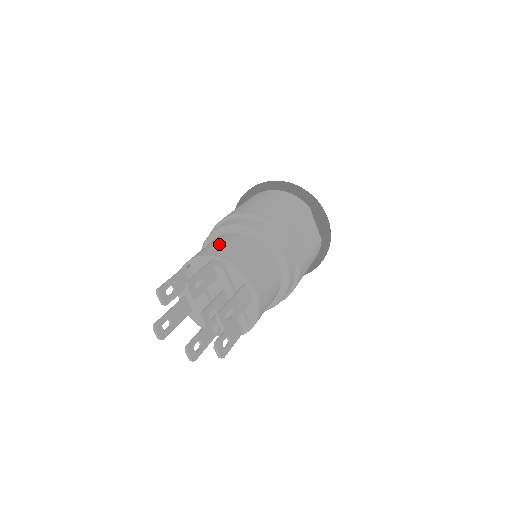
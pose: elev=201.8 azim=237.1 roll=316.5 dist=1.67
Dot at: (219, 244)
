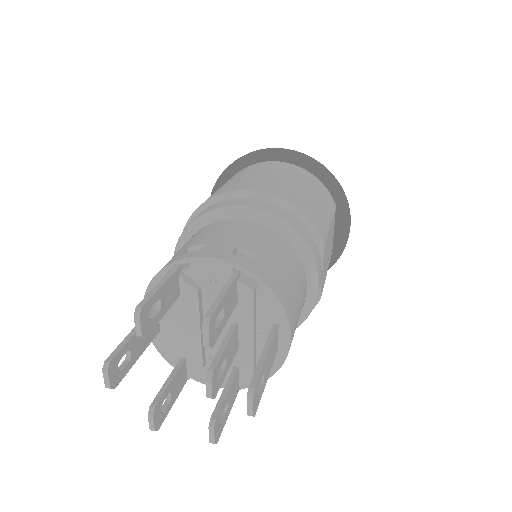
Dot at: (242, 241)
